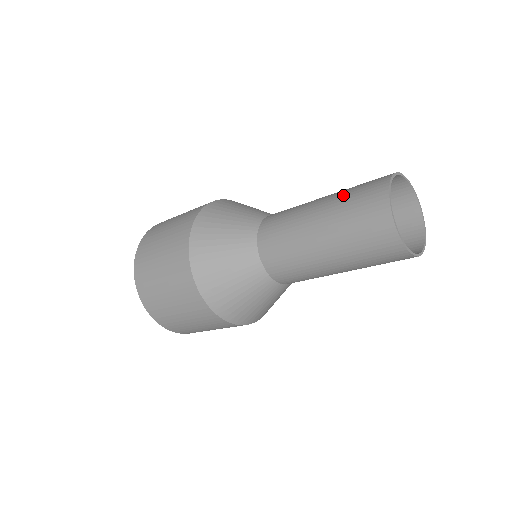
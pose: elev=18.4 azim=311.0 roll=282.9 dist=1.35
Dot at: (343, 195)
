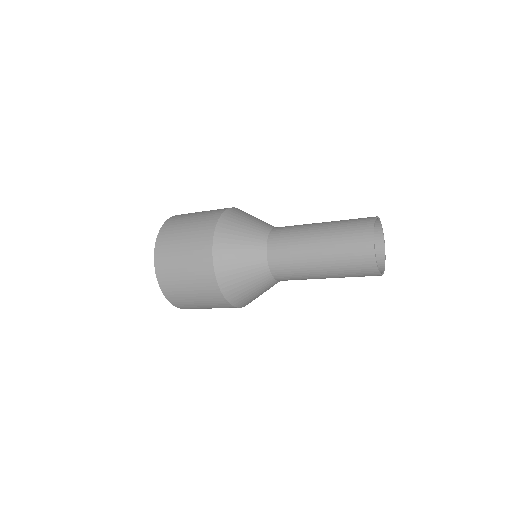
Dot at: (337, 241)
